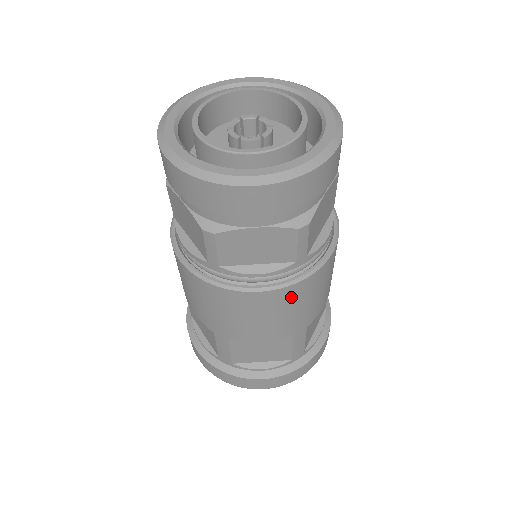
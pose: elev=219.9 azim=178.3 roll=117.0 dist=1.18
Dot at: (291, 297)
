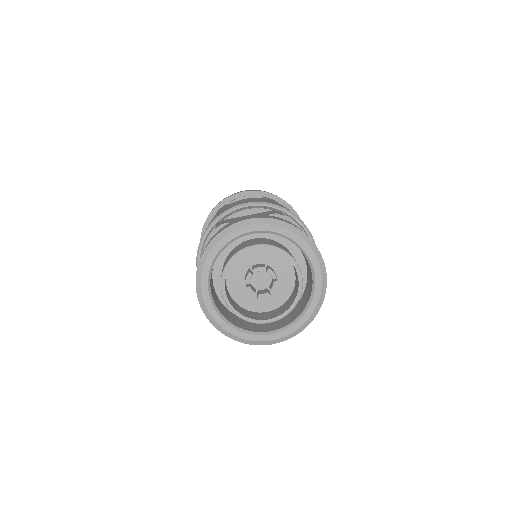
Dot at: occluded
